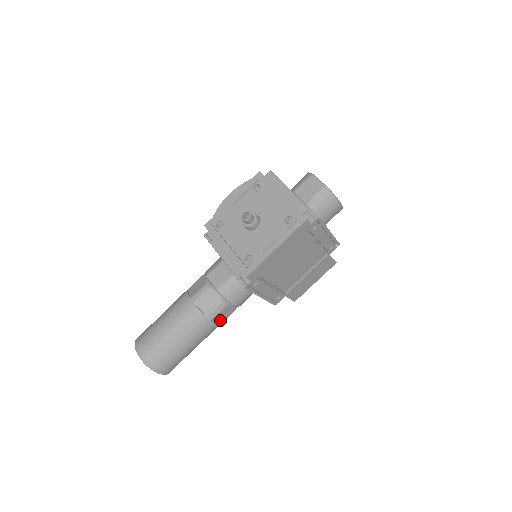
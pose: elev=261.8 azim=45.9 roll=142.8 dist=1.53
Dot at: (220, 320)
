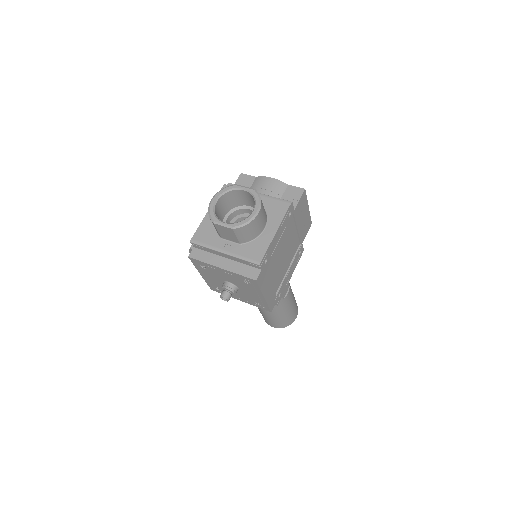
Dot at: (287, 289)
